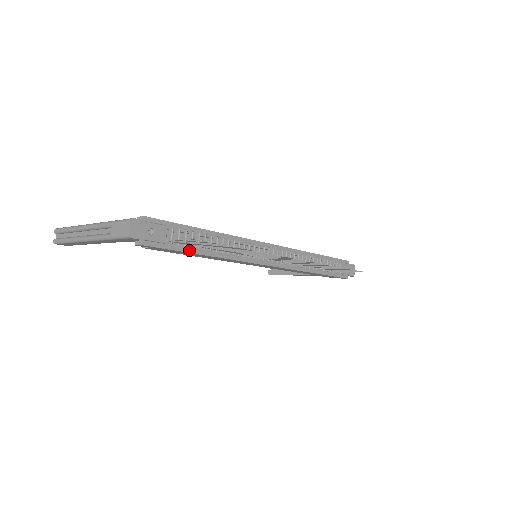
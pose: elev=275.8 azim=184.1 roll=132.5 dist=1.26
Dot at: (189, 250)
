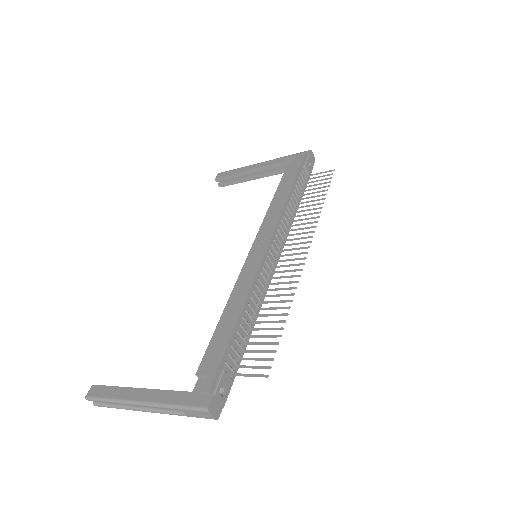
Dot at: (242, 353)
